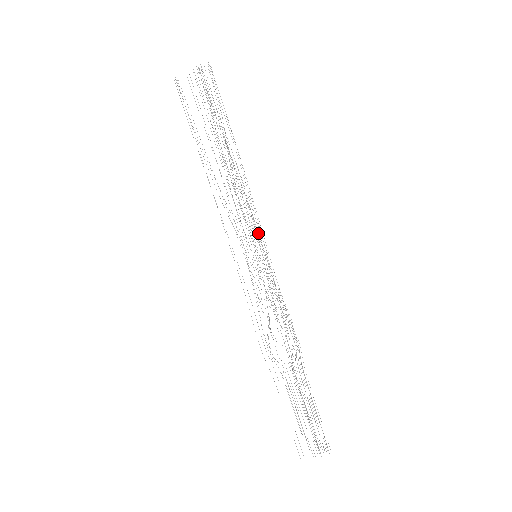
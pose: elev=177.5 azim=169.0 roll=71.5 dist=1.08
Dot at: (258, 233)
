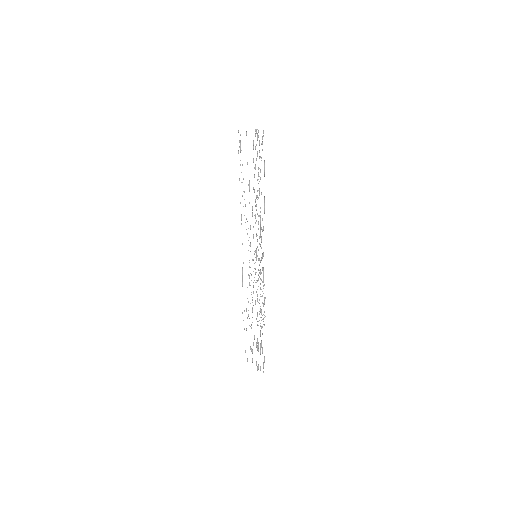
Dot at: occluded
